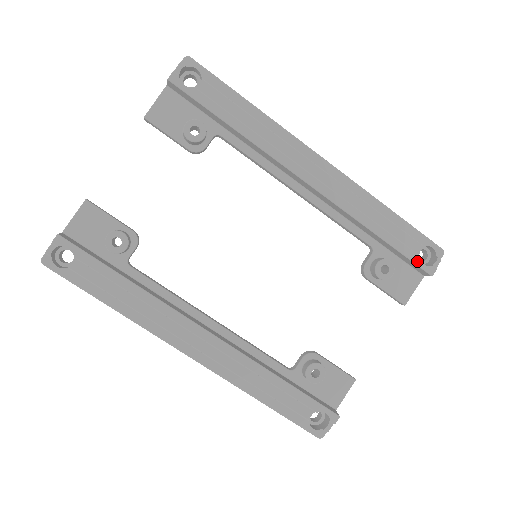
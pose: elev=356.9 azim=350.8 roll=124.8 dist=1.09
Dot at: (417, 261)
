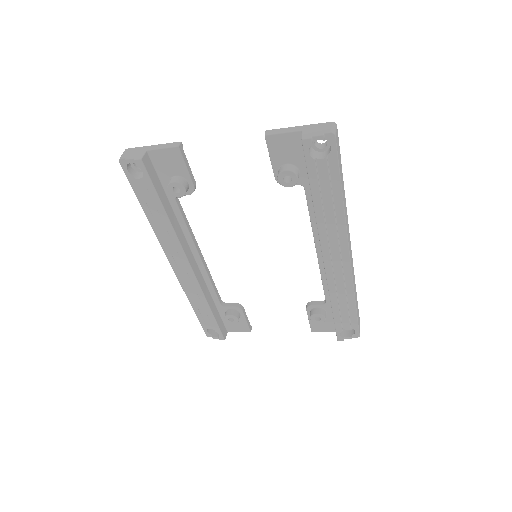
Dot at: (338, 331)
